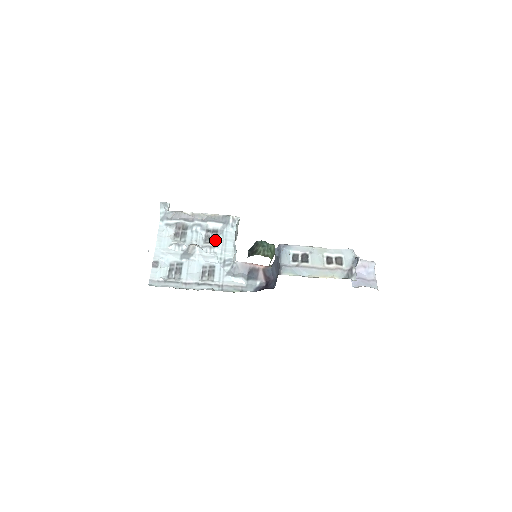
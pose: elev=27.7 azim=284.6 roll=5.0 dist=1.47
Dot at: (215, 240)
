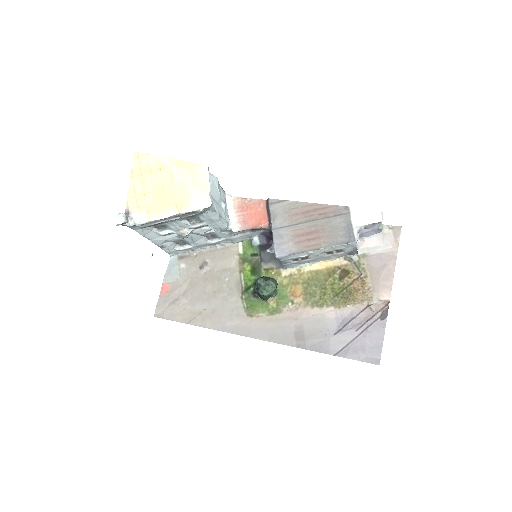
Dot at: (199, 220)
